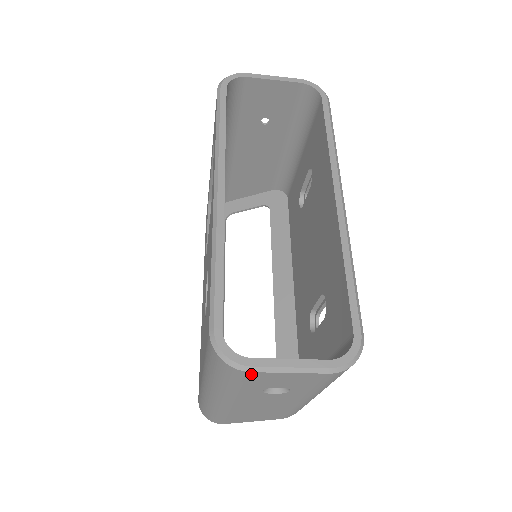
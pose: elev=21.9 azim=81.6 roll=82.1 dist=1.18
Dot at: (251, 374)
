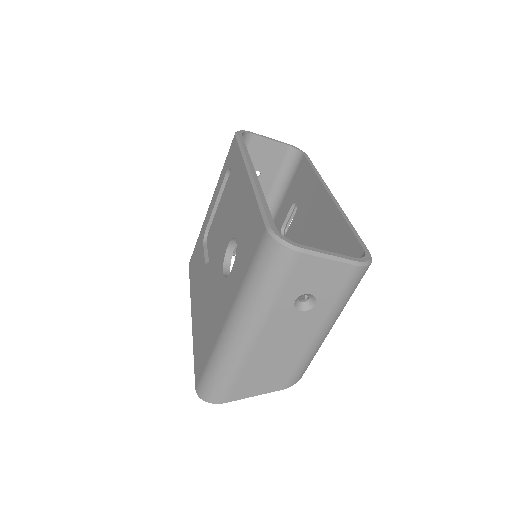
Dot at: (300, 258)
